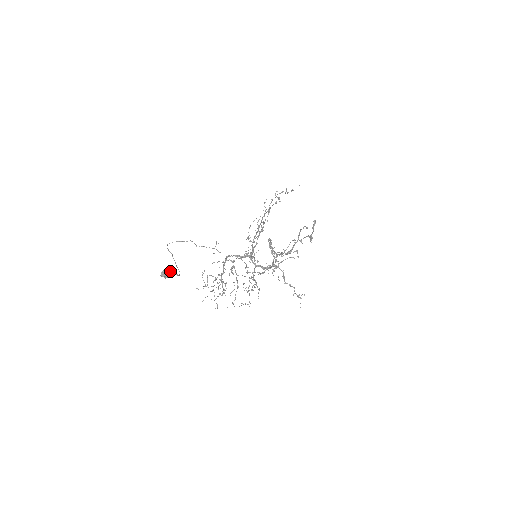
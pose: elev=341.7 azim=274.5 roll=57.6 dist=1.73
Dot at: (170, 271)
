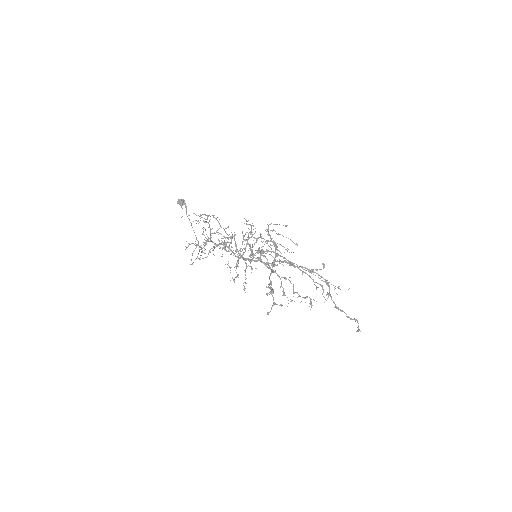
Dot at: (185, 204)
